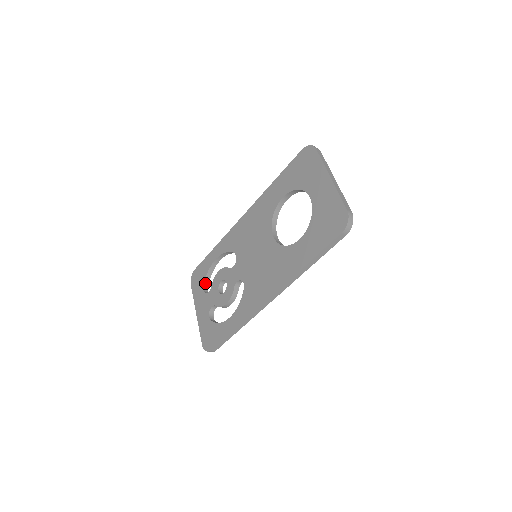
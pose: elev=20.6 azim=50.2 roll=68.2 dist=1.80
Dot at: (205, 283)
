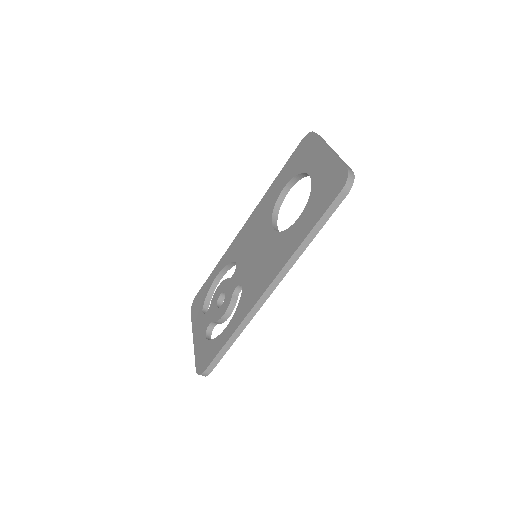
Dot at: (205, 305)
